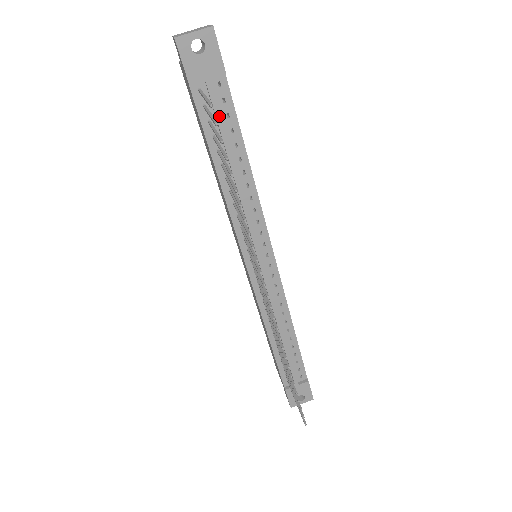
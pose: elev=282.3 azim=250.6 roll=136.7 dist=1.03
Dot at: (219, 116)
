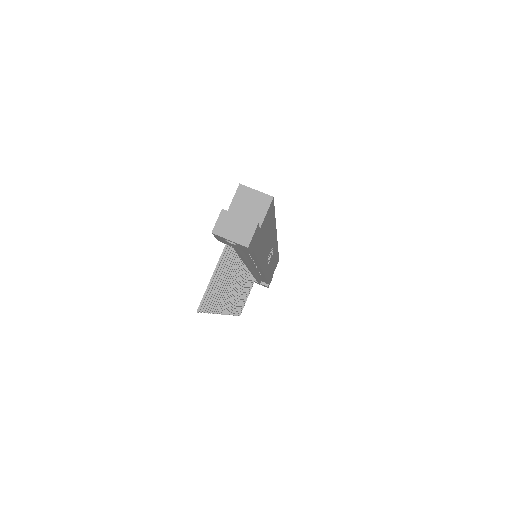
Dot at: (239, 253)
